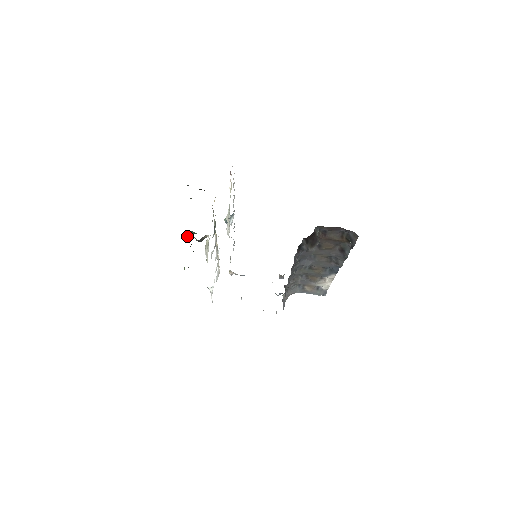
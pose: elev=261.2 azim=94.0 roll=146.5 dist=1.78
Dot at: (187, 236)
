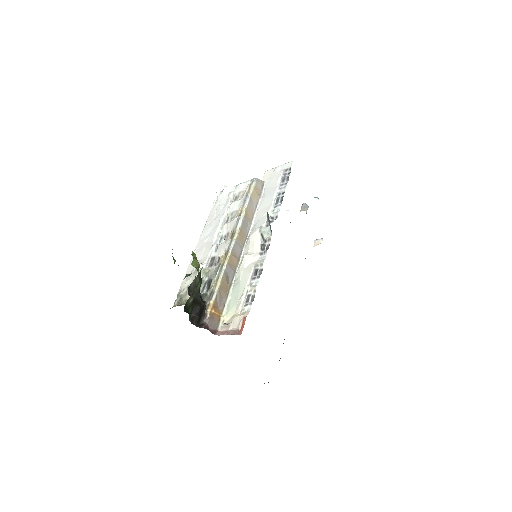
Dot at: occluded
